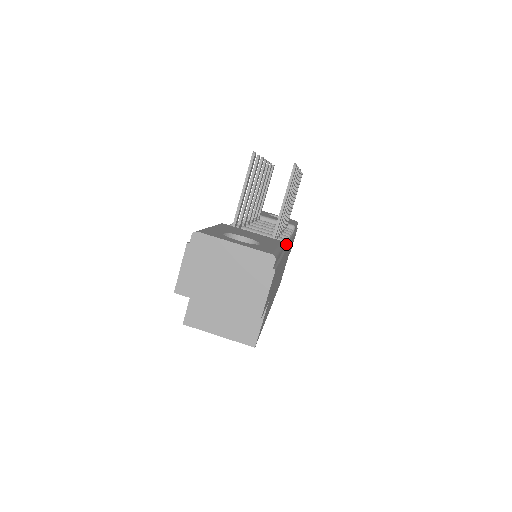
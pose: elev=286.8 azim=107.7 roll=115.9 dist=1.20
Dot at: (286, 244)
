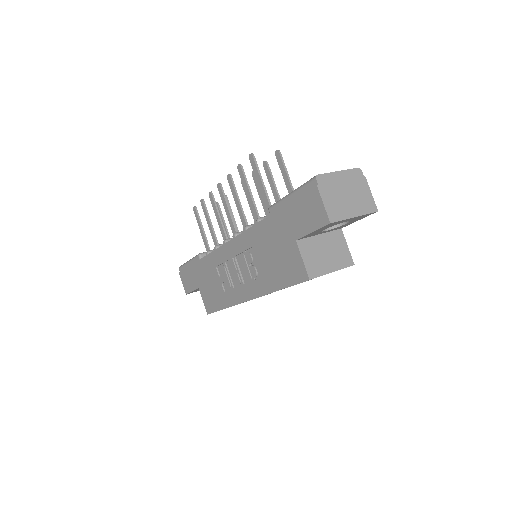
Dot at: occluded
